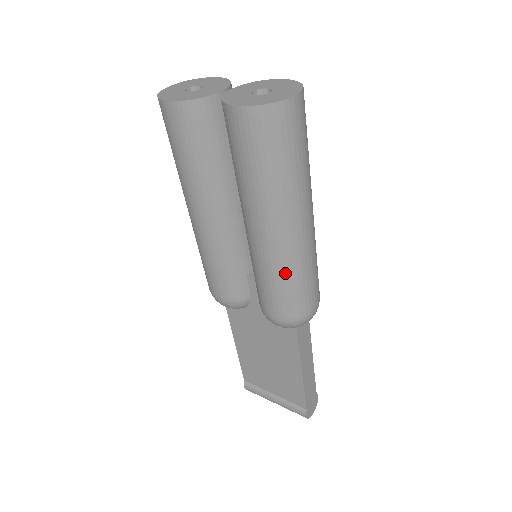
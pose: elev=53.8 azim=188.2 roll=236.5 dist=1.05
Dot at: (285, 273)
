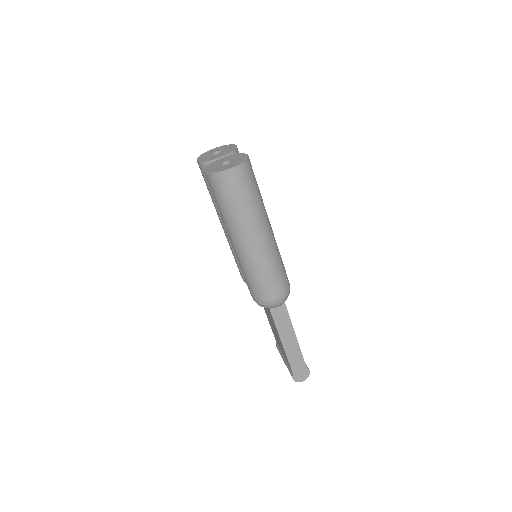
Dot at: (246, 269)
